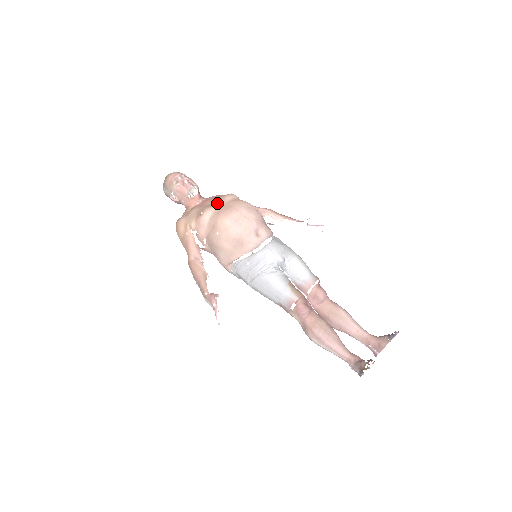
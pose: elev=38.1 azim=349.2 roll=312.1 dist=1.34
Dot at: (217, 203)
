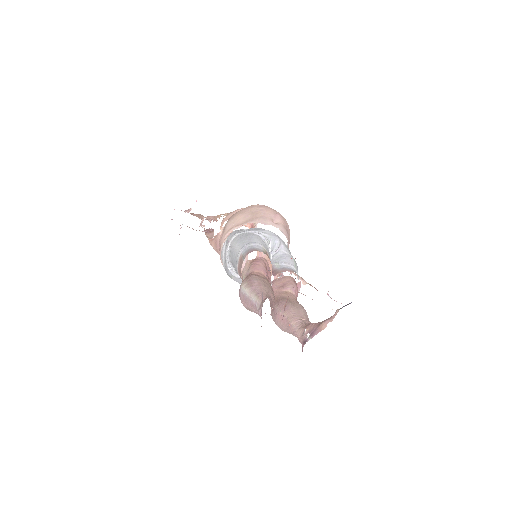
Dot at: occluded
